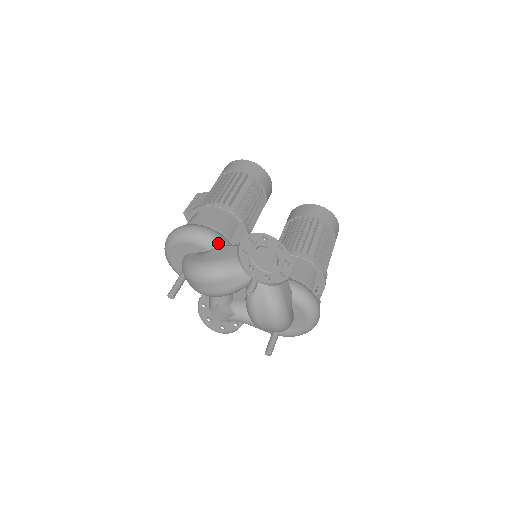
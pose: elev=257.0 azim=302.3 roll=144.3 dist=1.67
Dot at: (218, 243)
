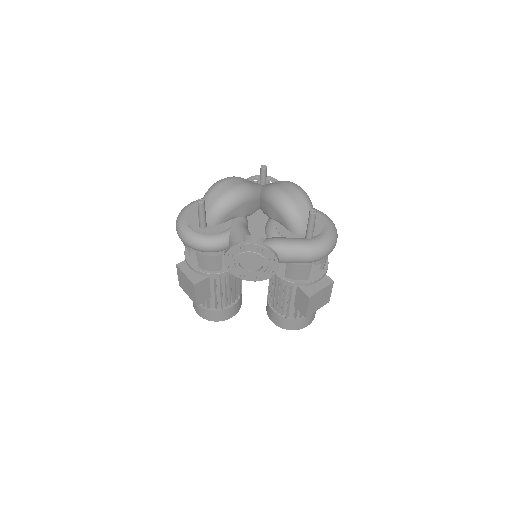
Dot at: occluded
